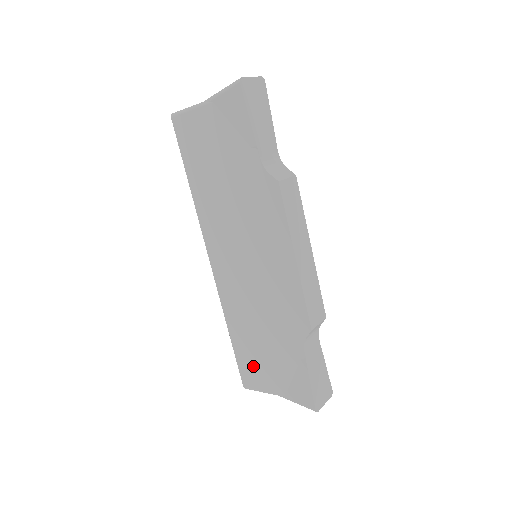
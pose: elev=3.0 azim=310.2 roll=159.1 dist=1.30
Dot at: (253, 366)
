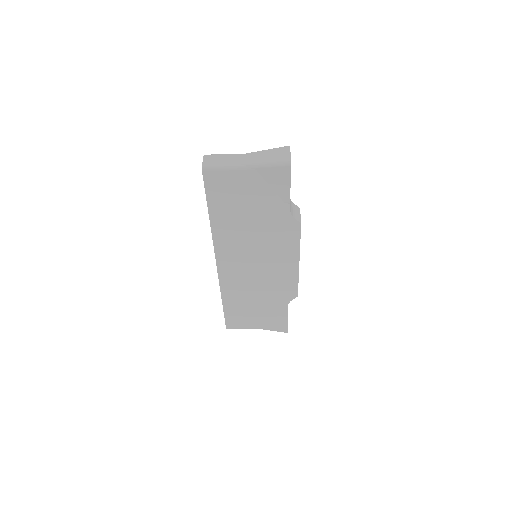
Dot at: (240, 317)
